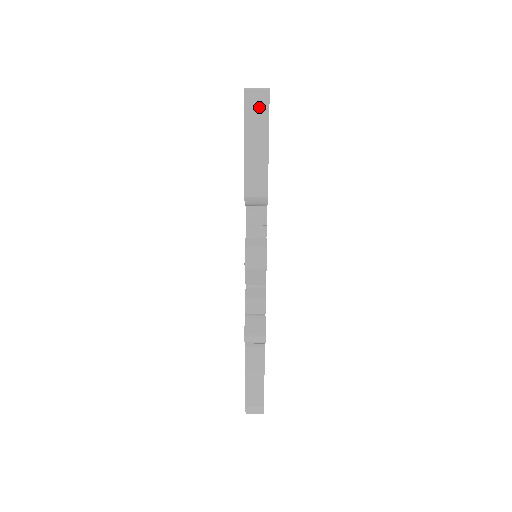
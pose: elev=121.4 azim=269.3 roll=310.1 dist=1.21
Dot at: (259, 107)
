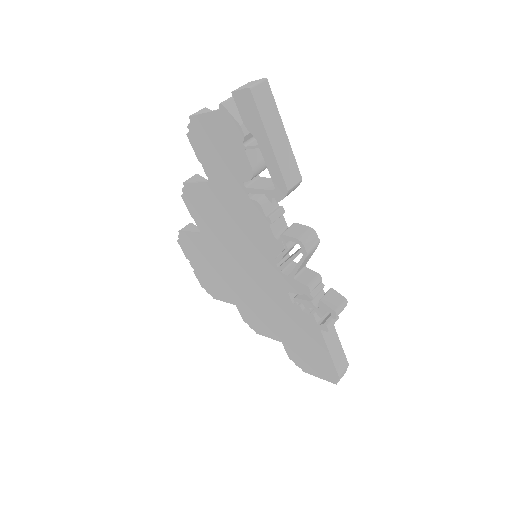
Dot at: (266, 100)
